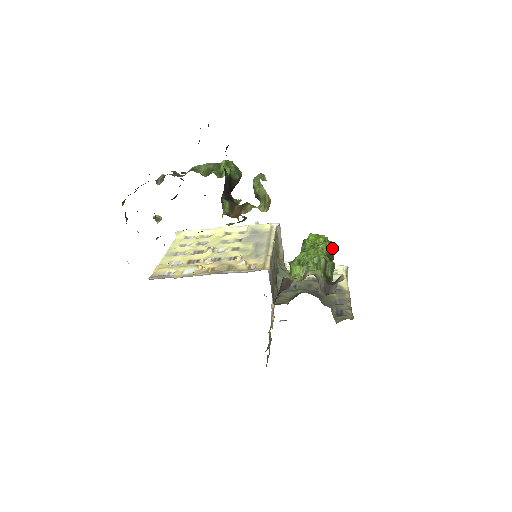
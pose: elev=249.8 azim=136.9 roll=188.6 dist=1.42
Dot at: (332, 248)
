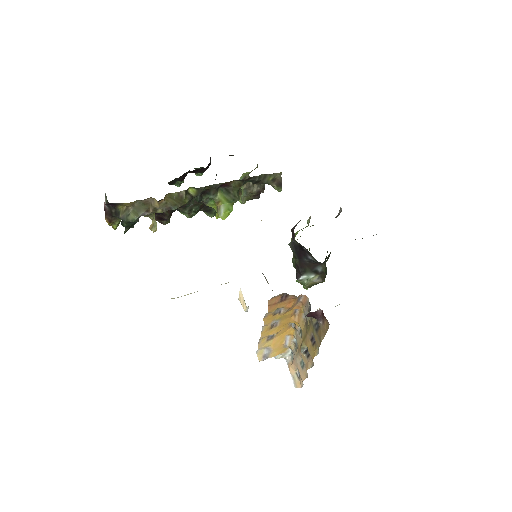
Dot at: occluded
